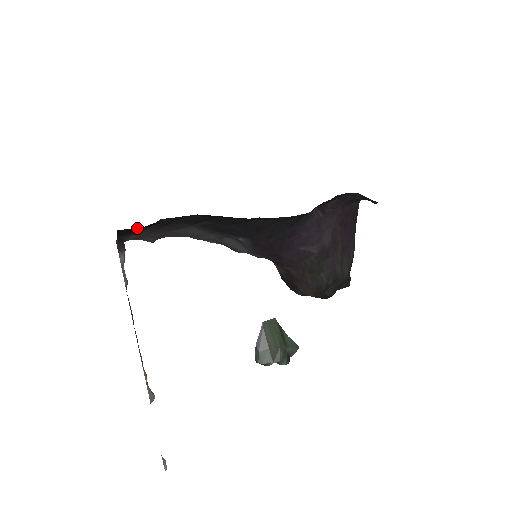
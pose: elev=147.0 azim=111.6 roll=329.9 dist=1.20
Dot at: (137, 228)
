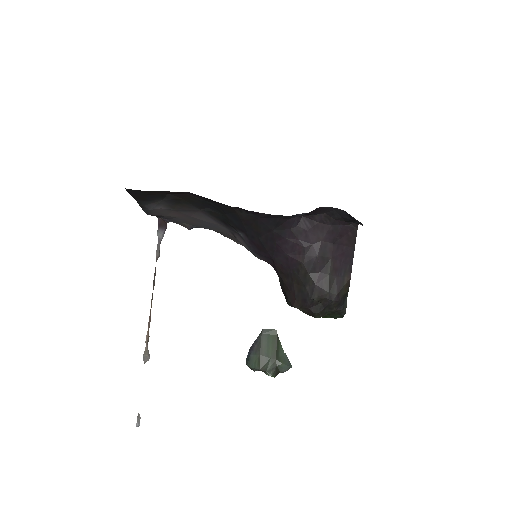
Dot at: (141, 192)
